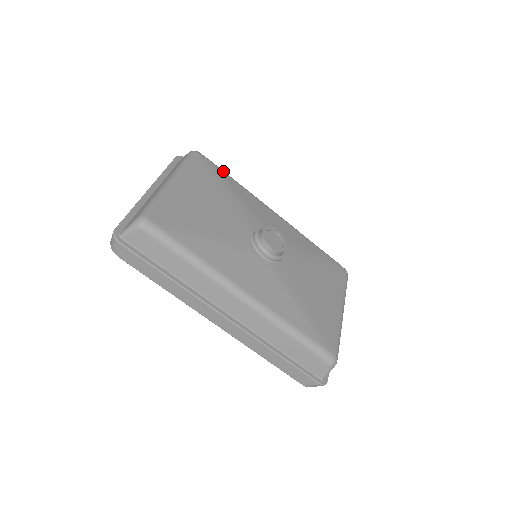
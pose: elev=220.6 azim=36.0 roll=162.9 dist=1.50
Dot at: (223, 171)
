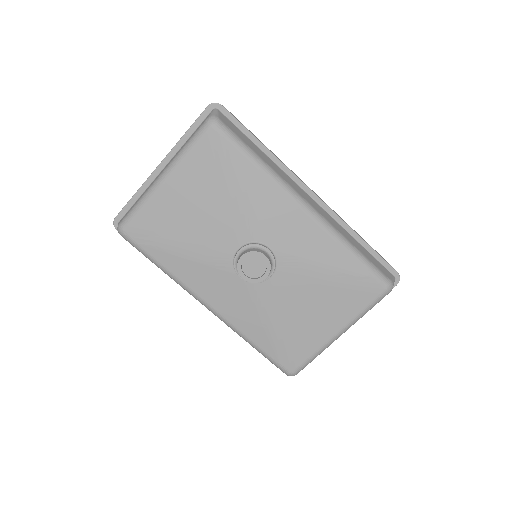
Dot at: (241, 151)
